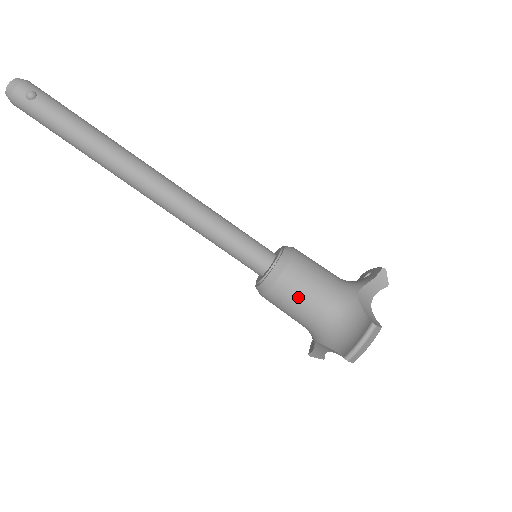
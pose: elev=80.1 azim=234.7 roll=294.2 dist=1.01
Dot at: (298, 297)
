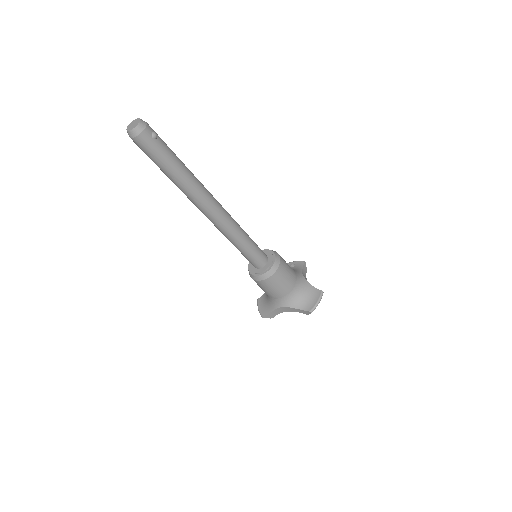
Dot at: (284, 280)
